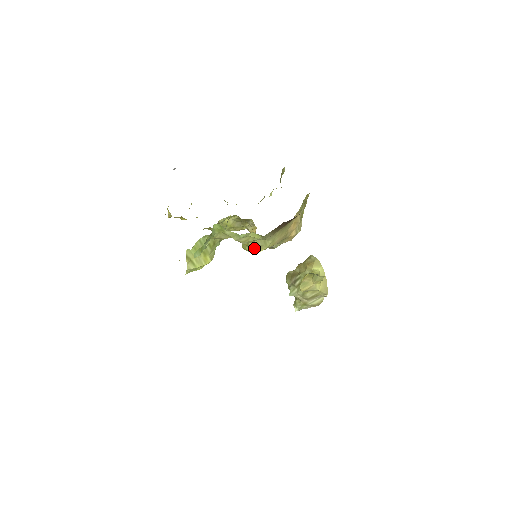
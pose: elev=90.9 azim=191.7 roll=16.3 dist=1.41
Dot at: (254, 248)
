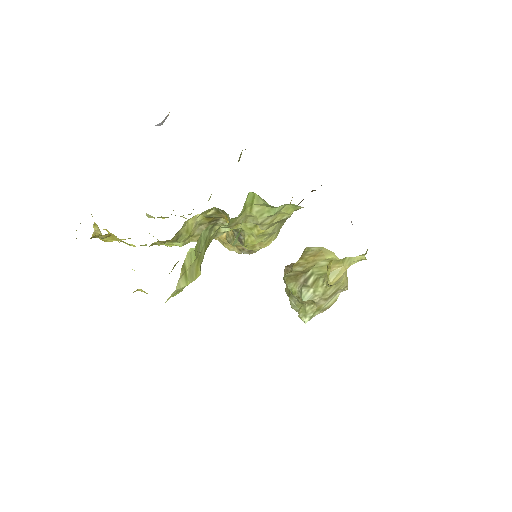
Dot at: (264, 240)
